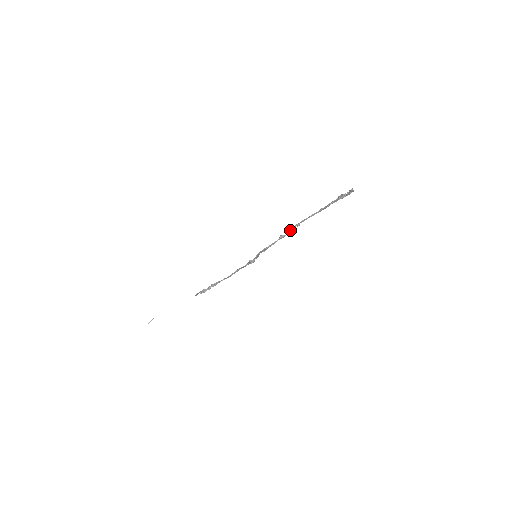
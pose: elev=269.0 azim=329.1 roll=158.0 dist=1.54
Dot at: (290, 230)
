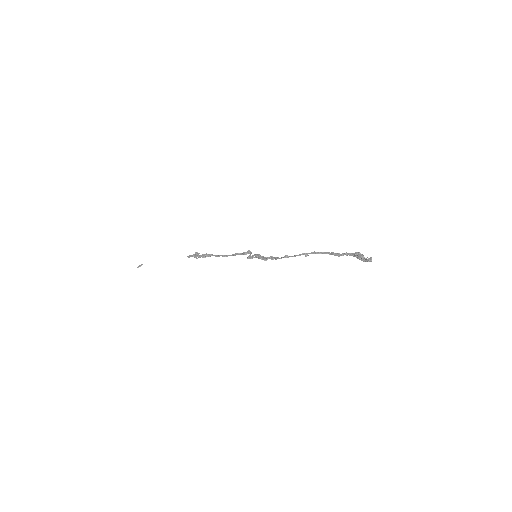
Dot at: (296, 255)
